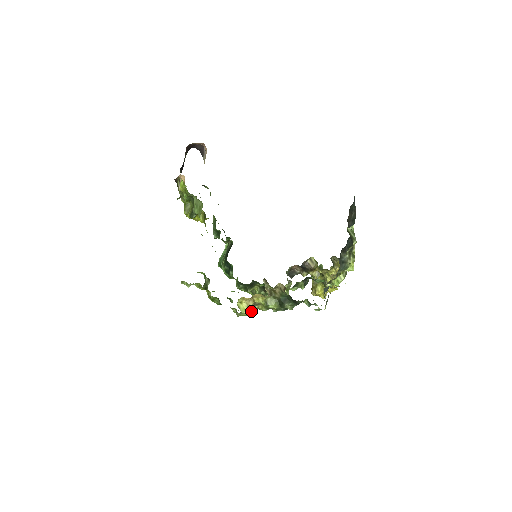
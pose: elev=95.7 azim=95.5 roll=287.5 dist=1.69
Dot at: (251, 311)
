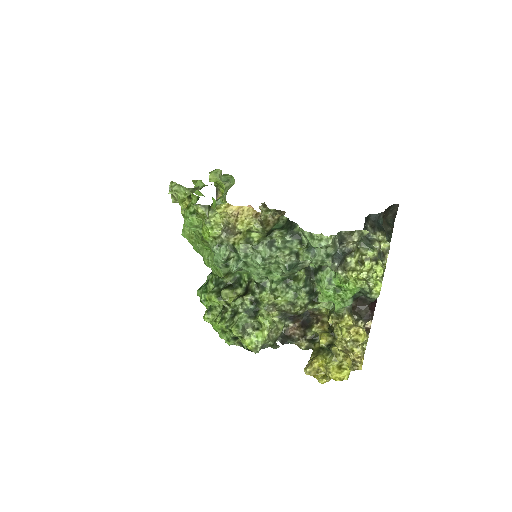
Dot at: (226, 223)
